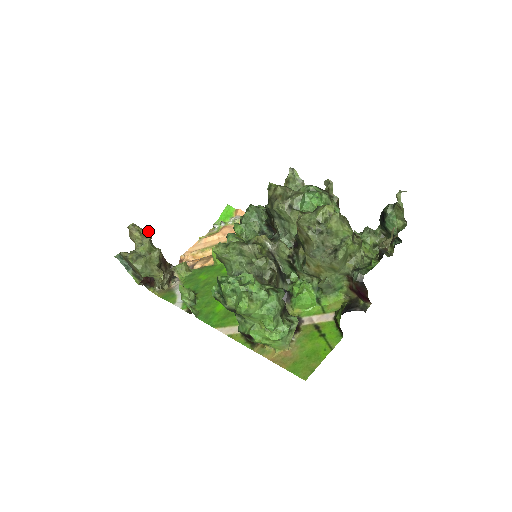
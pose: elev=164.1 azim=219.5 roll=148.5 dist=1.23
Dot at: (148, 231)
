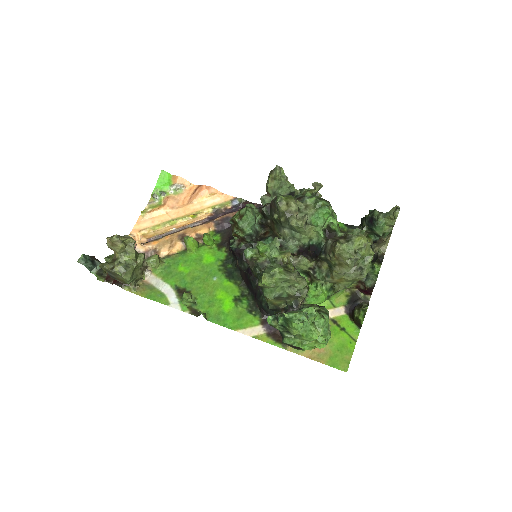
Dot at: (131, 239)
